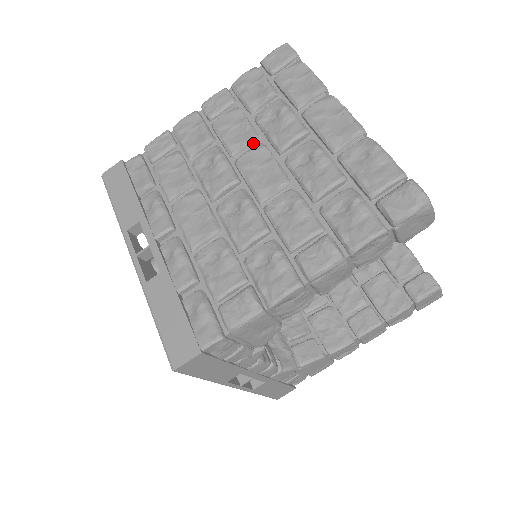
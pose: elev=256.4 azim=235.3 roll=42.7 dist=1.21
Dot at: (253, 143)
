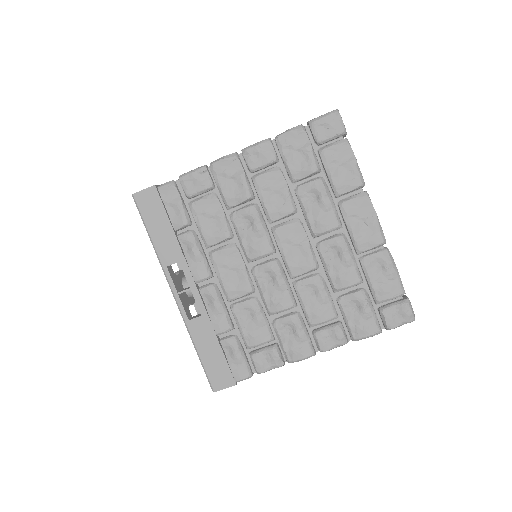
Dot at: (291, 215)
